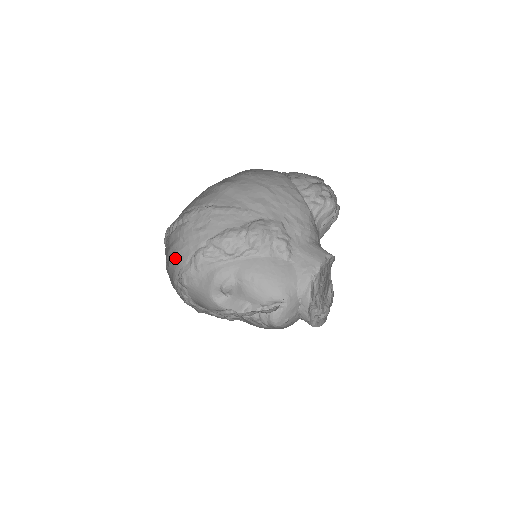
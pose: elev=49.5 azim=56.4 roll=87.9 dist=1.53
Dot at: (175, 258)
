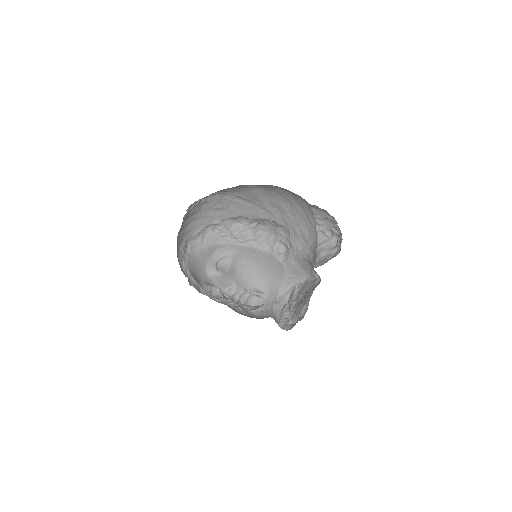
Dot at: (187, 227)
